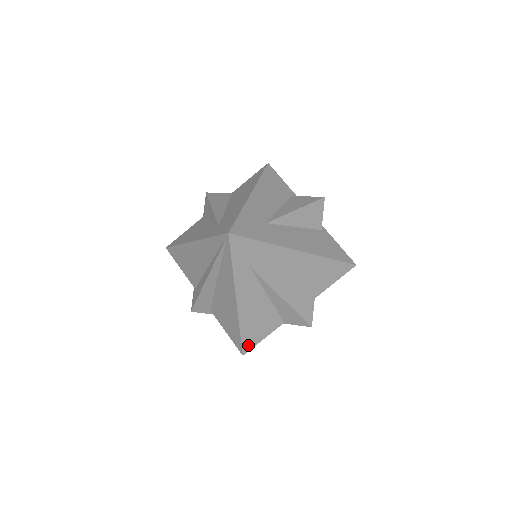
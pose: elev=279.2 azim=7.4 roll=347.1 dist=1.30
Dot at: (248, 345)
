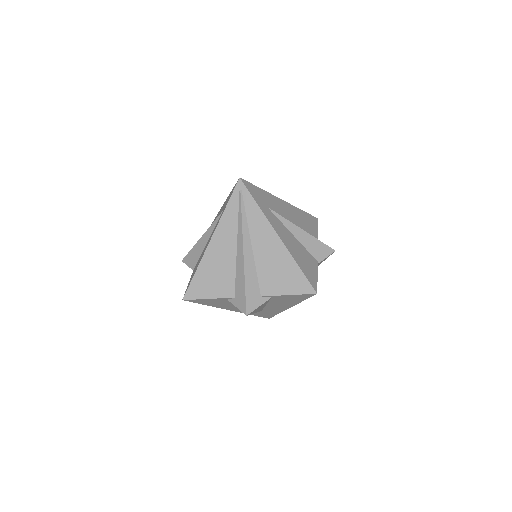
Dot at: (313, 282)
